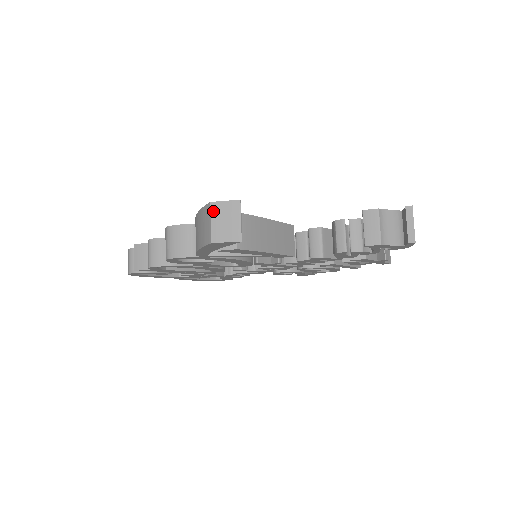
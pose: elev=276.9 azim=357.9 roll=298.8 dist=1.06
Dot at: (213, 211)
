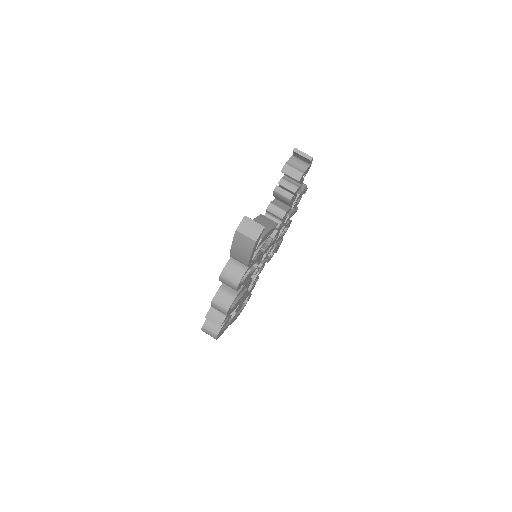
Dot at: (241, 231)
